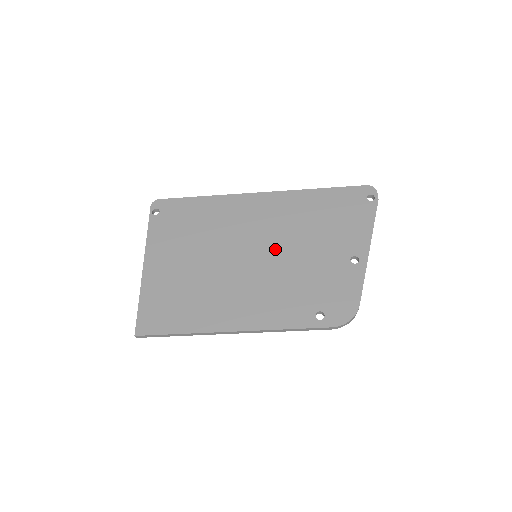
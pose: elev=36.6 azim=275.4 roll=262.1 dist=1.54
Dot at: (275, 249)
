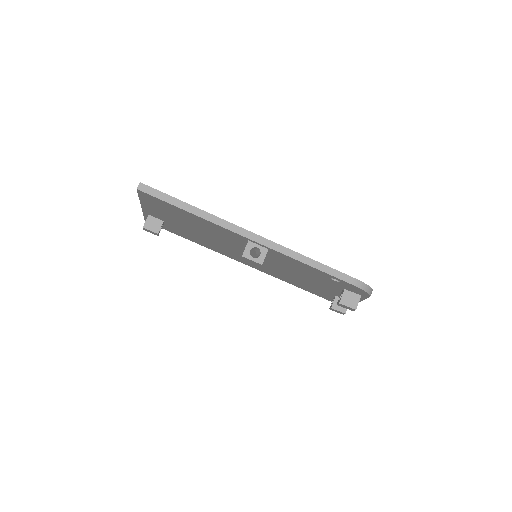
Dot at: occluded
